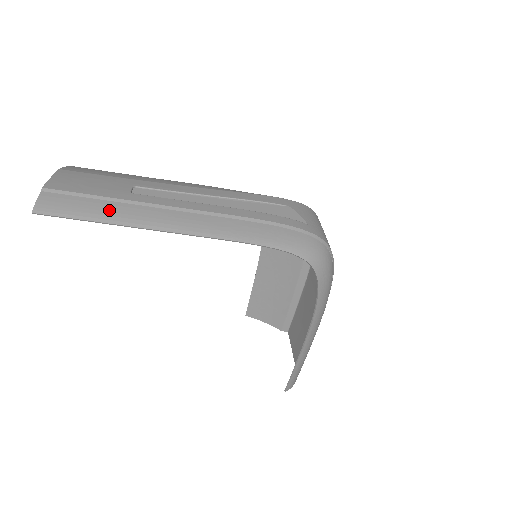
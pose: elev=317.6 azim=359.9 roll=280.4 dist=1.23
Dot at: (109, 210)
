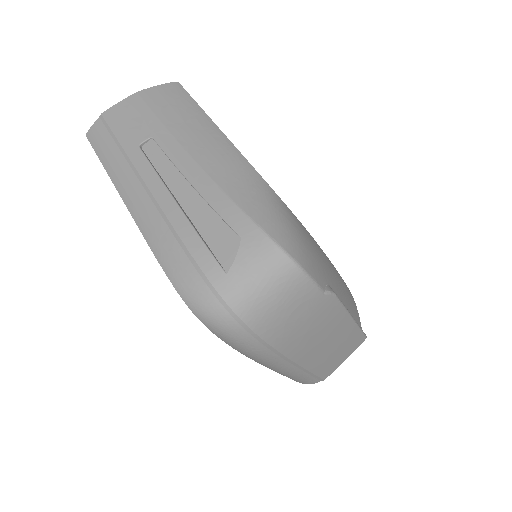
Dot at: (112, 157)
